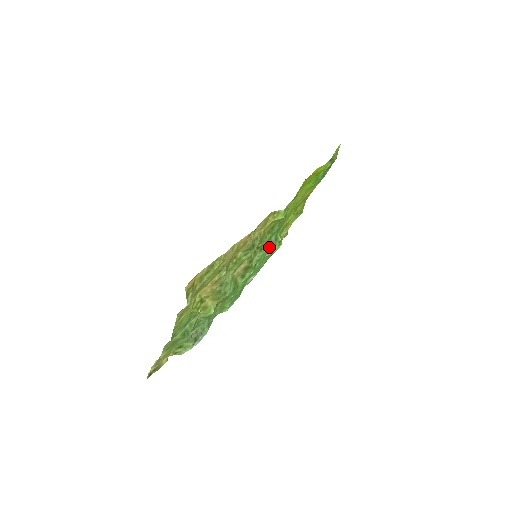
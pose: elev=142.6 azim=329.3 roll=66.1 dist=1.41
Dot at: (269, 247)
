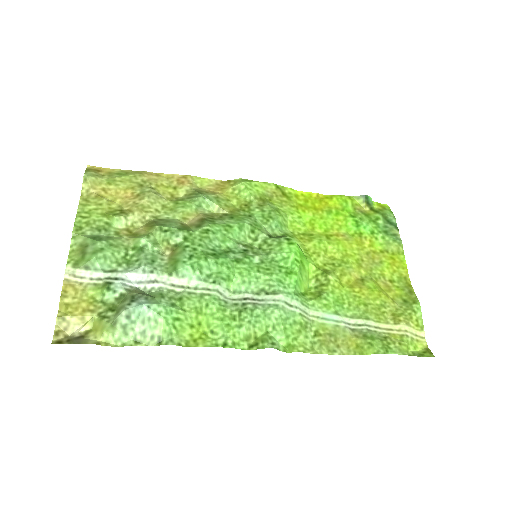
Dot at: (268, 241)
